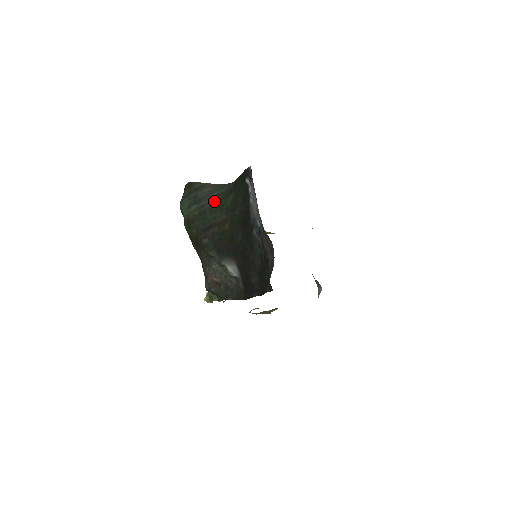
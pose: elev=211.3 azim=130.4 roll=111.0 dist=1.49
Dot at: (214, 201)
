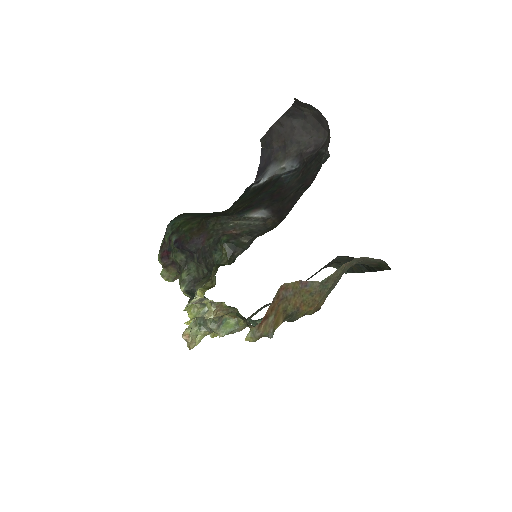
Dot at: occluded
